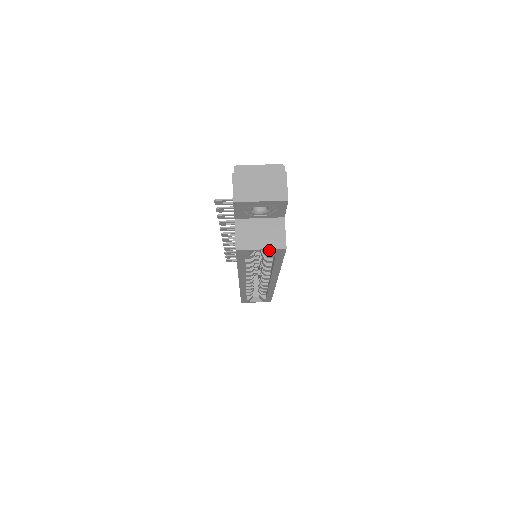
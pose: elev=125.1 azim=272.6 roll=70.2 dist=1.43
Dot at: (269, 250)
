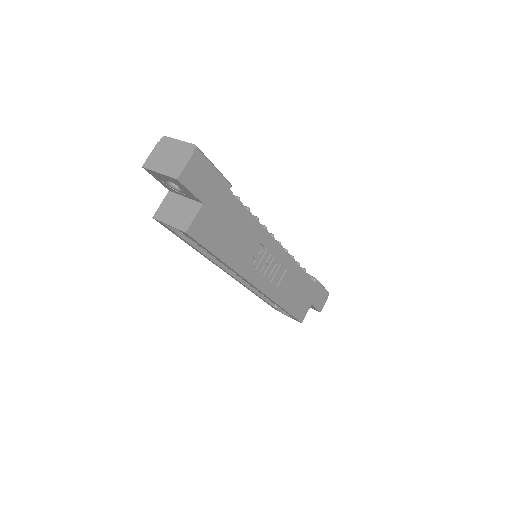
Dot at: occluded
